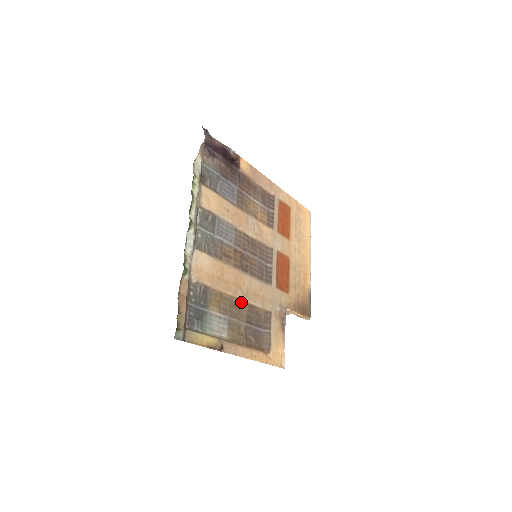
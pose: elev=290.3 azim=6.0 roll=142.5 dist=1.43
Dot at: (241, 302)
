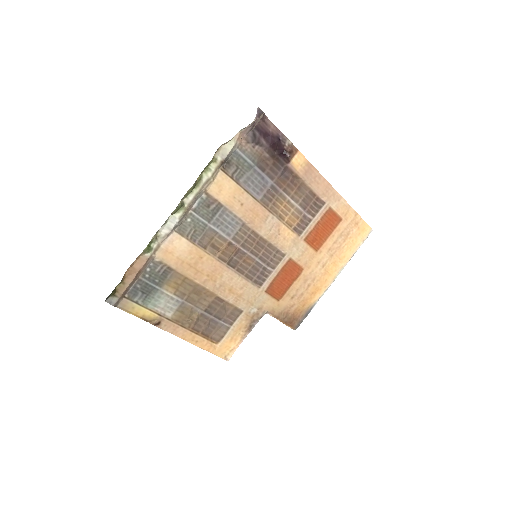
Dot at: (208, 292)
